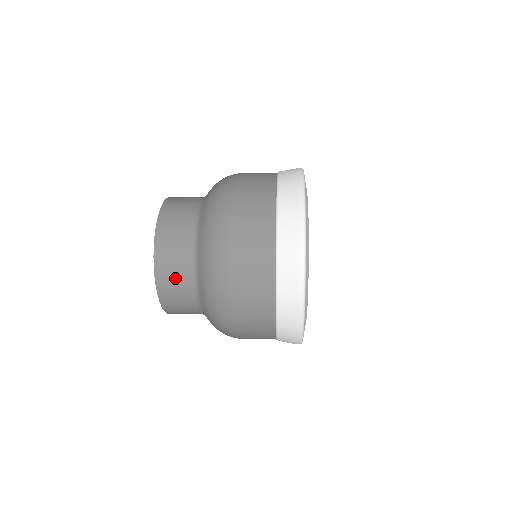
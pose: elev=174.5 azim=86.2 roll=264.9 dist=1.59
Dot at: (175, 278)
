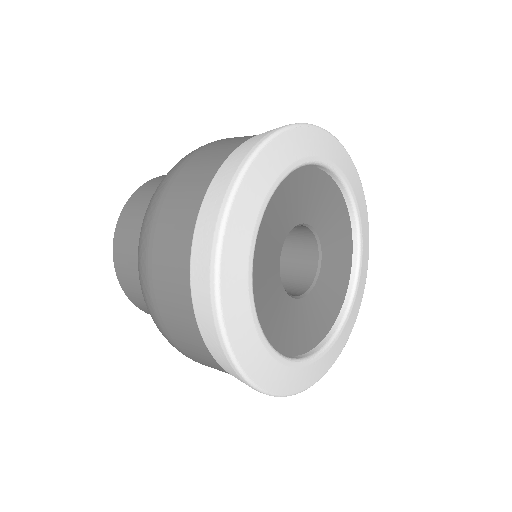
Dot at: (132, 224)
